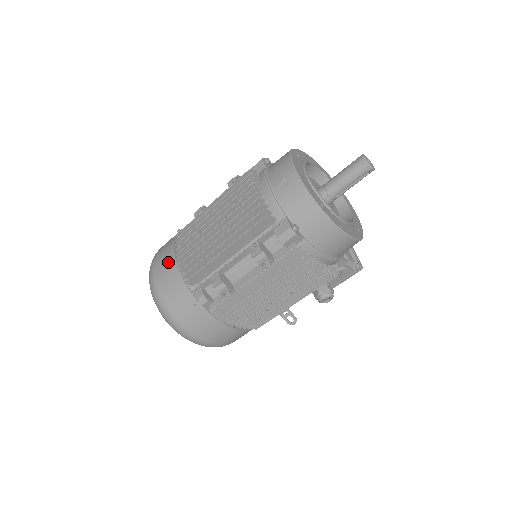
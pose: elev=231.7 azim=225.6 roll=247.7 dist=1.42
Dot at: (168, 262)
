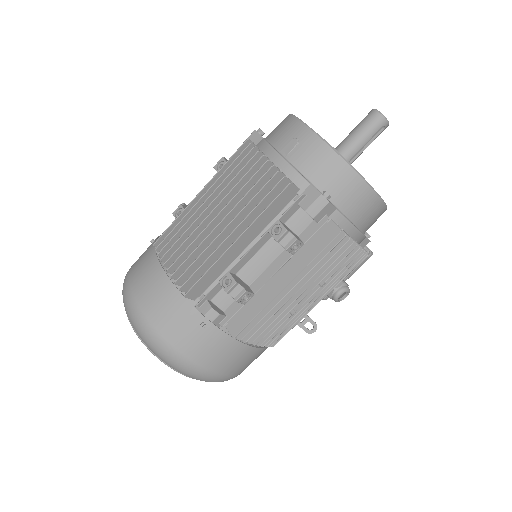
Dot at: (153, 276)
